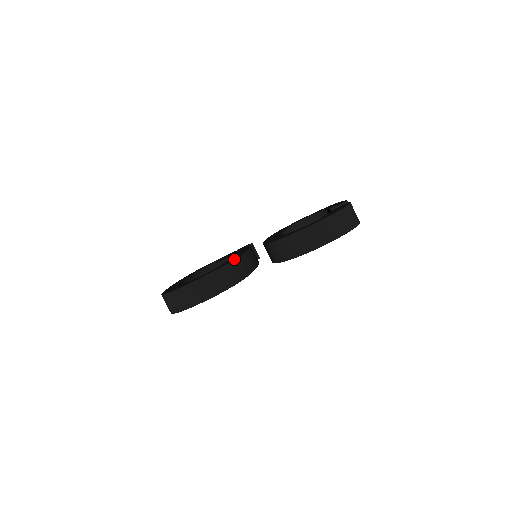
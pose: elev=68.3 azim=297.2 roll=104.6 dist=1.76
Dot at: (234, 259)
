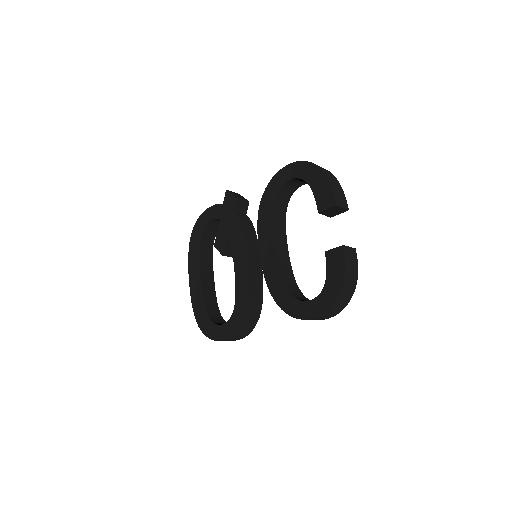
Dot at: (247, 308)
